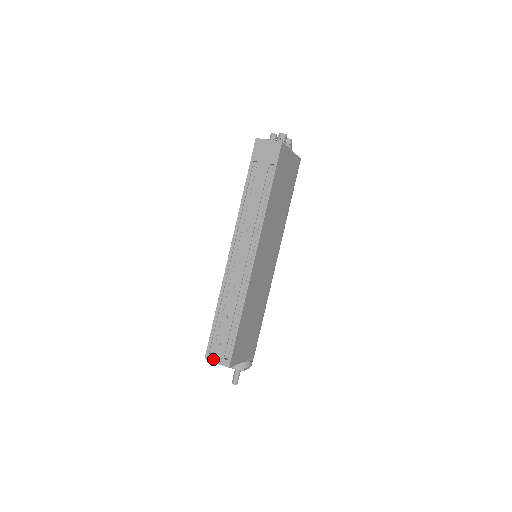
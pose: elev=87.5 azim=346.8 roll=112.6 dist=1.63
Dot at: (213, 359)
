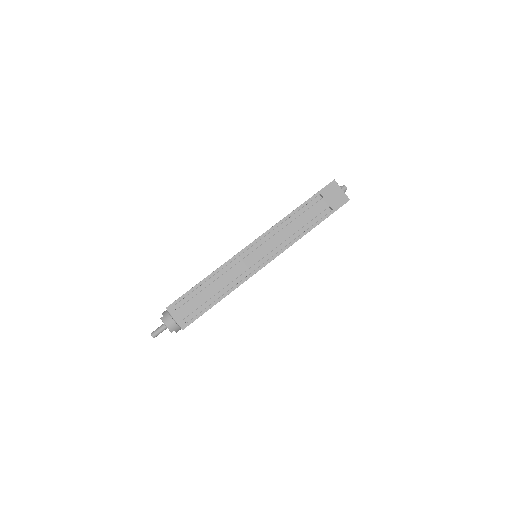
Dot at: (174, 313)
